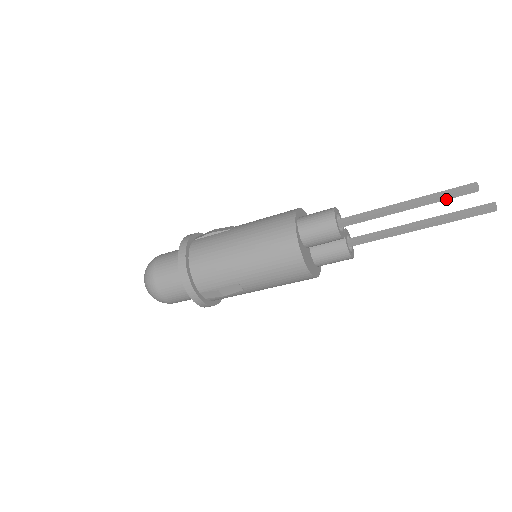
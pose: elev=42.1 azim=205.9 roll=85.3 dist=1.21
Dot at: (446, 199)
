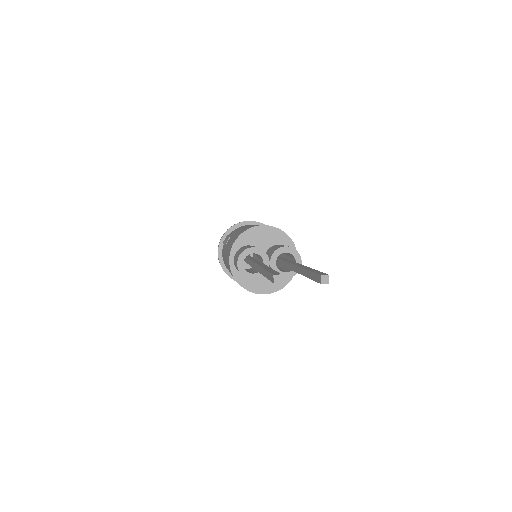
Dot at: occluded
